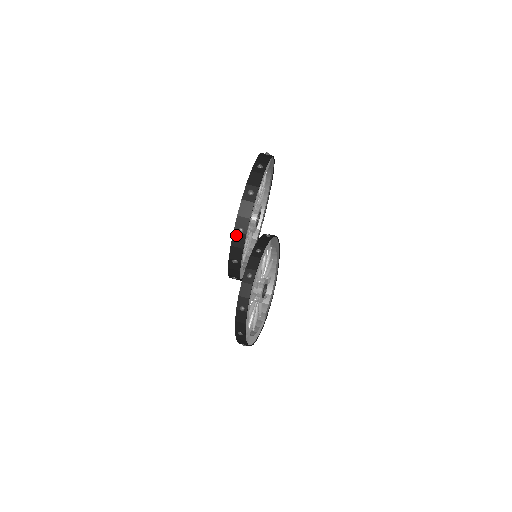
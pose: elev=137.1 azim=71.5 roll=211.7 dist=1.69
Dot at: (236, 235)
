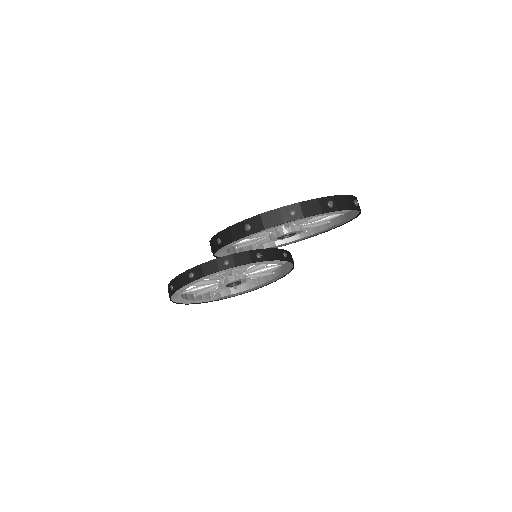
Dot at: (241, 225)
